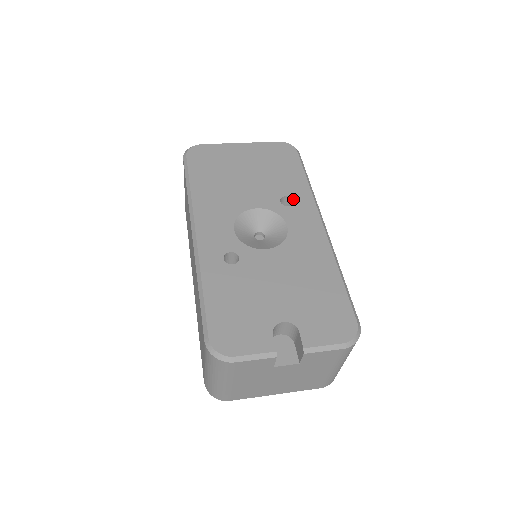
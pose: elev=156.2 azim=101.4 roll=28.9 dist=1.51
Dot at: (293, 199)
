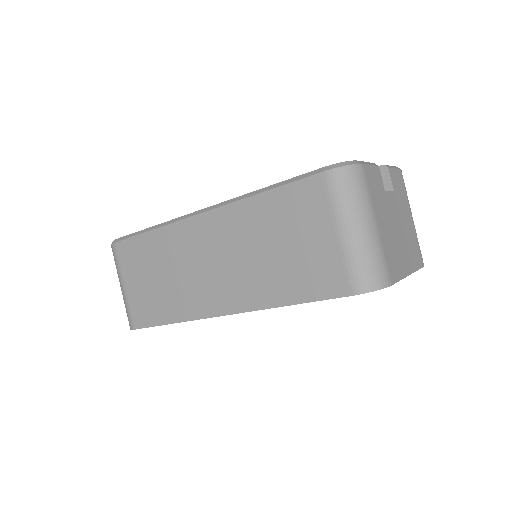
Dot at: occluded
